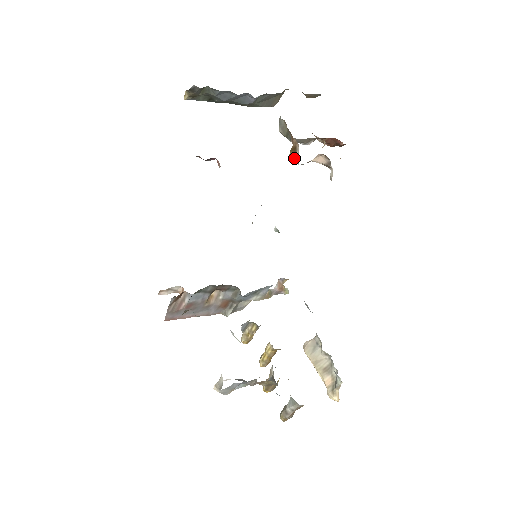
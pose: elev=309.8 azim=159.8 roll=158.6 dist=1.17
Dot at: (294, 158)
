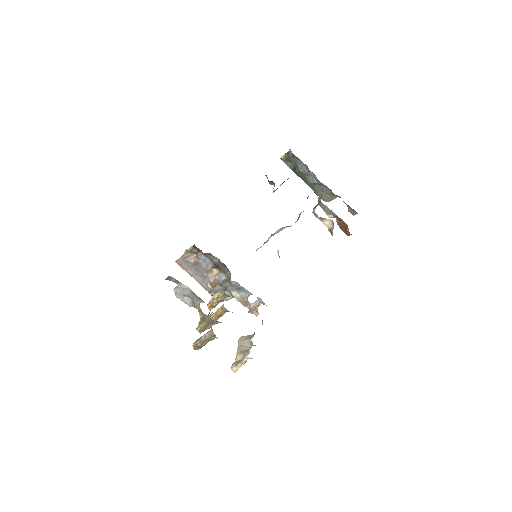
Dot at: occluded
